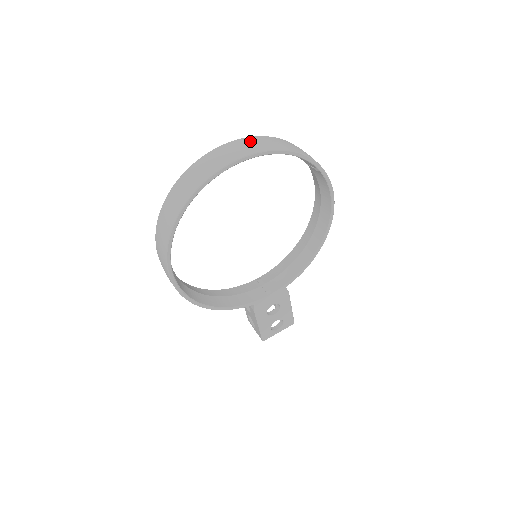
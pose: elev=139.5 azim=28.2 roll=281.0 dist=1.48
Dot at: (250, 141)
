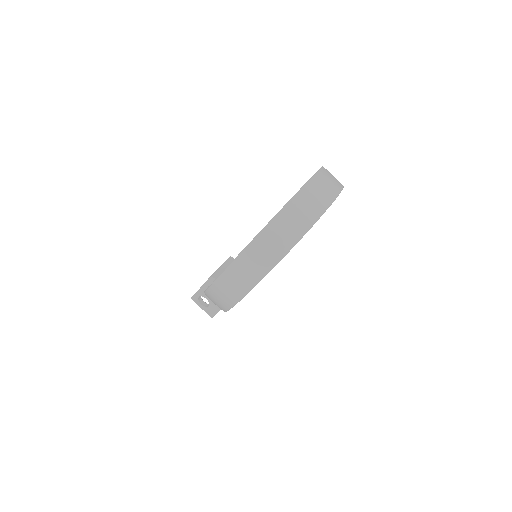
Dot at: (326, 177)
